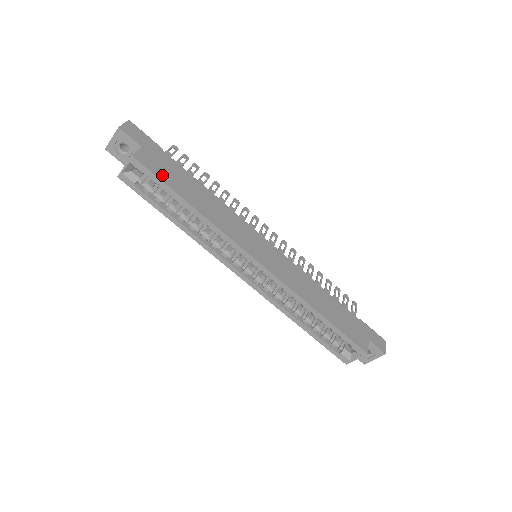
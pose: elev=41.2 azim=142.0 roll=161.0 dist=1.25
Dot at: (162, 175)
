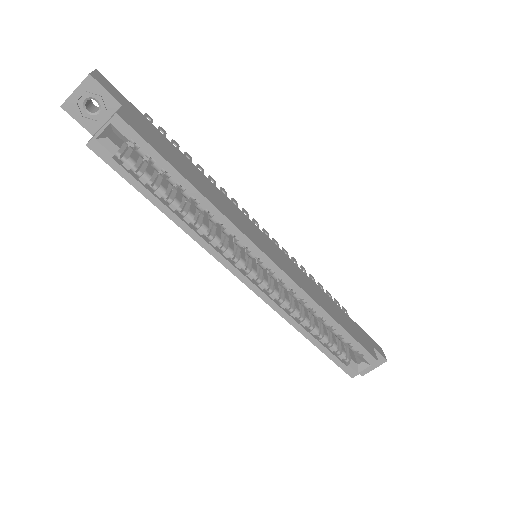
Dot at: (154, 144)
